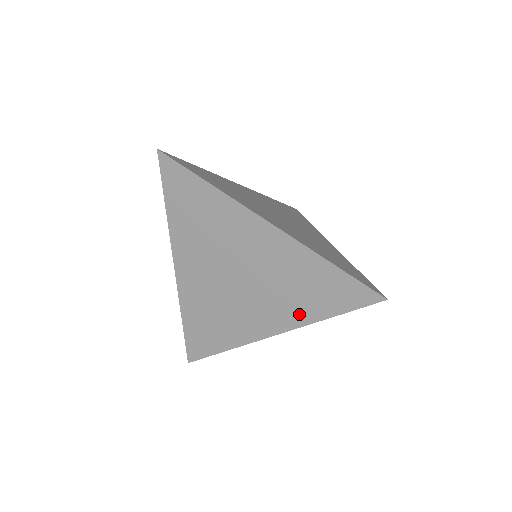
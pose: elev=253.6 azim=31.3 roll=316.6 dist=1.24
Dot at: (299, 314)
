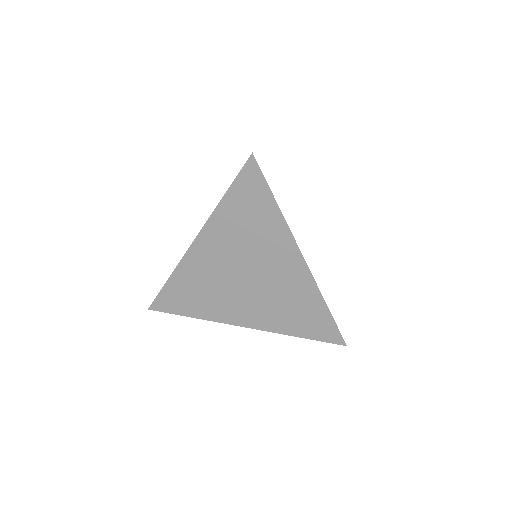
Dot at: (276, 324)
